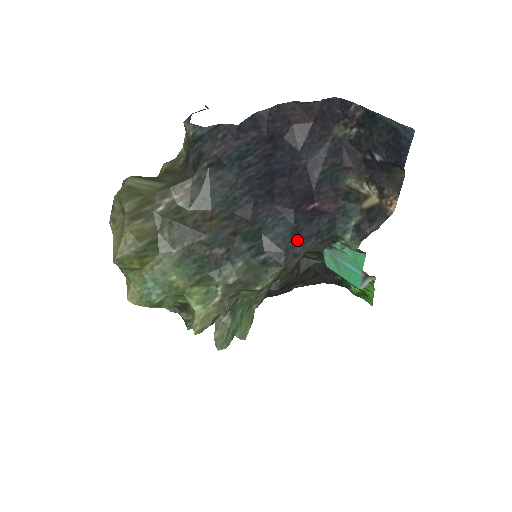
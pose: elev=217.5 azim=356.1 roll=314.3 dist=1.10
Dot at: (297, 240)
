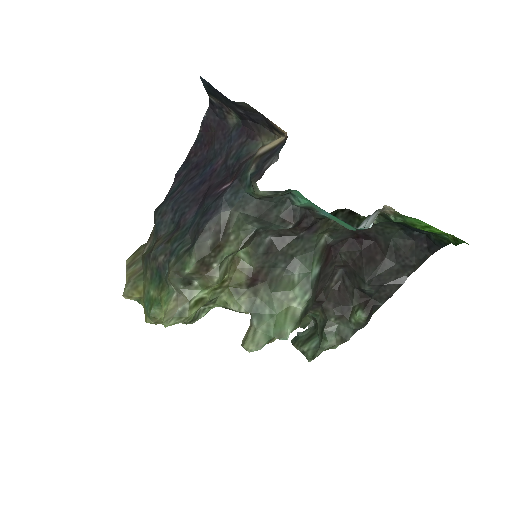
Dot at: (206, 219)
